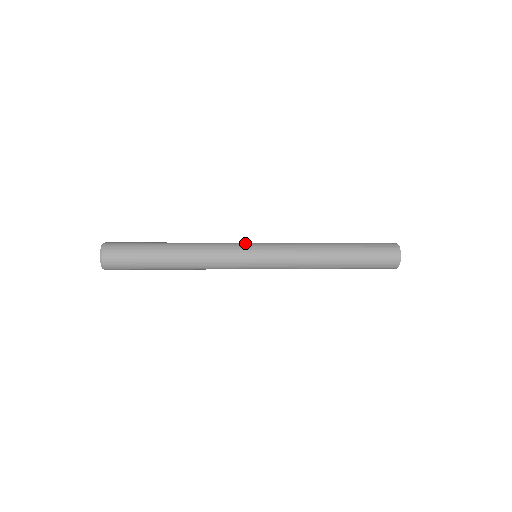
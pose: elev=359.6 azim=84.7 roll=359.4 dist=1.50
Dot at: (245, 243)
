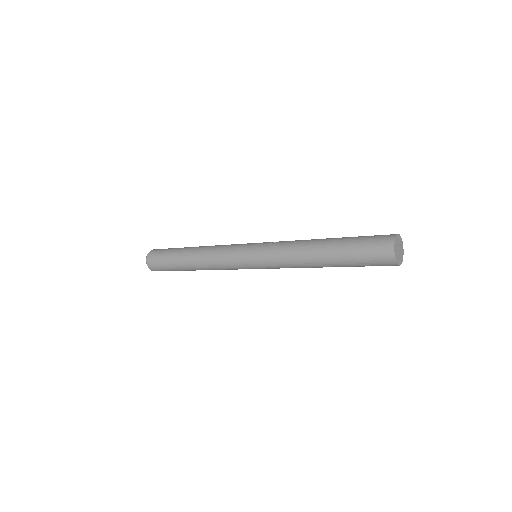
Dot at: (241, 247)
